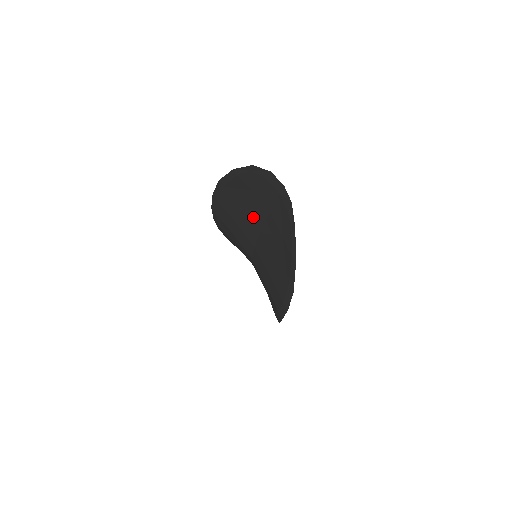
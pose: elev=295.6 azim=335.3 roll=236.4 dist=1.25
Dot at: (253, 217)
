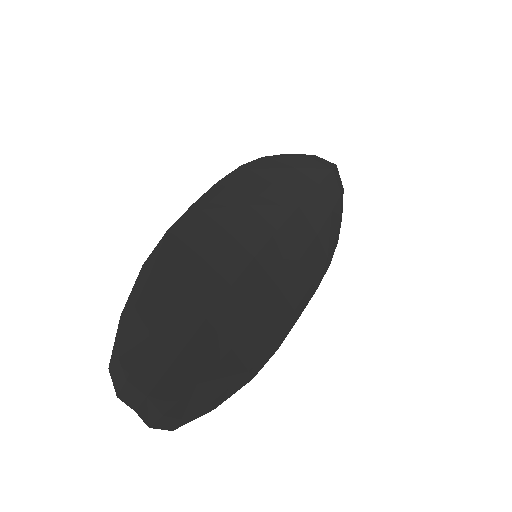
Dot at: (185, 316)
